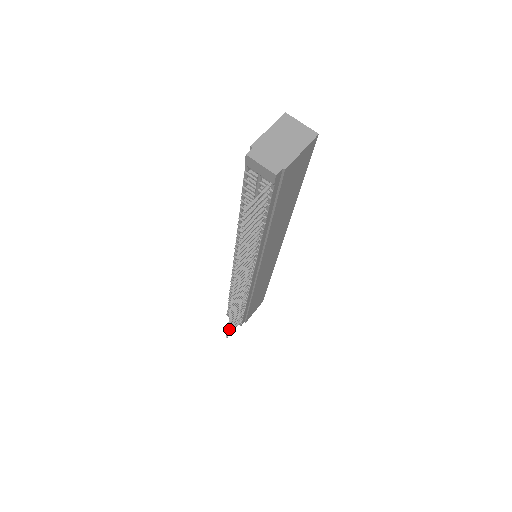
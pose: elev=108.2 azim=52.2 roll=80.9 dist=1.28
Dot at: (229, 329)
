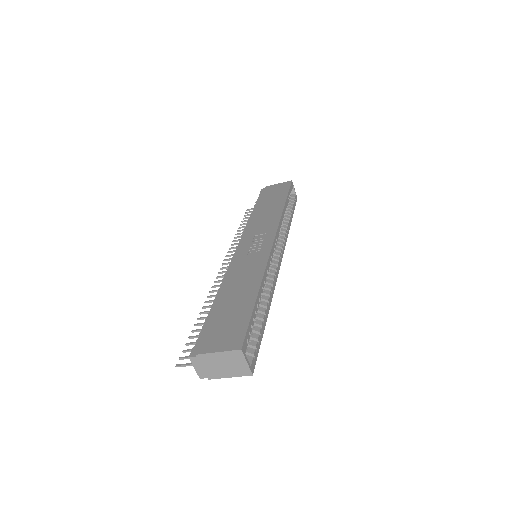
Dot at: occluded
